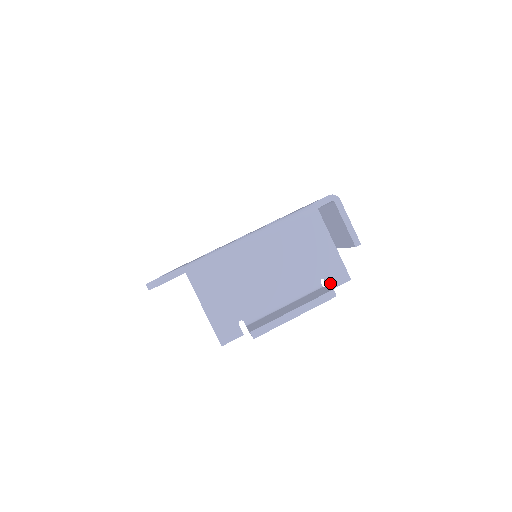
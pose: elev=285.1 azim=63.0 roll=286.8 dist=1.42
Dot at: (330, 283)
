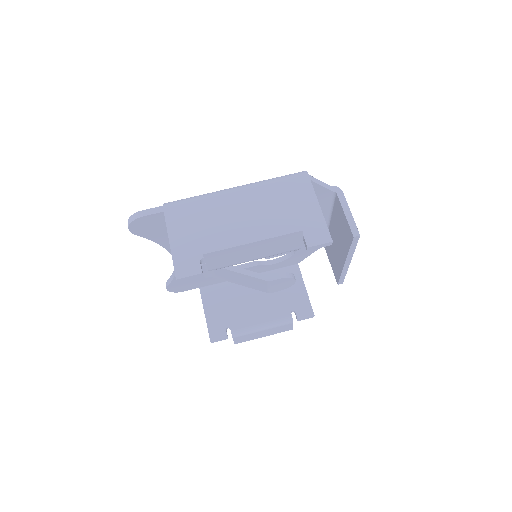
Dot at: (308, 240)
